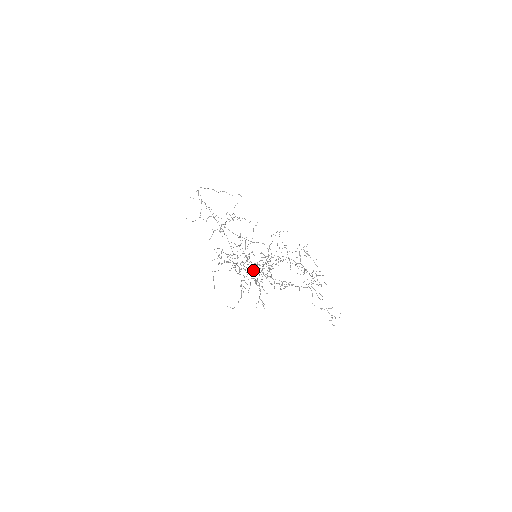
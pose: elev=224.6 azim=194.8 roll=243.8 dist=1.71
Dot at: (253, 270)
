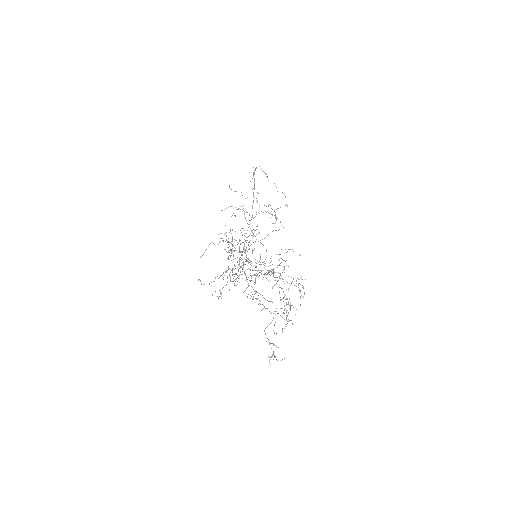
Dot at: occluded
